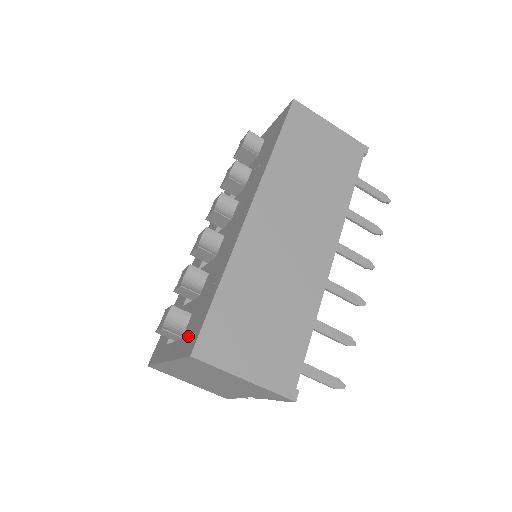
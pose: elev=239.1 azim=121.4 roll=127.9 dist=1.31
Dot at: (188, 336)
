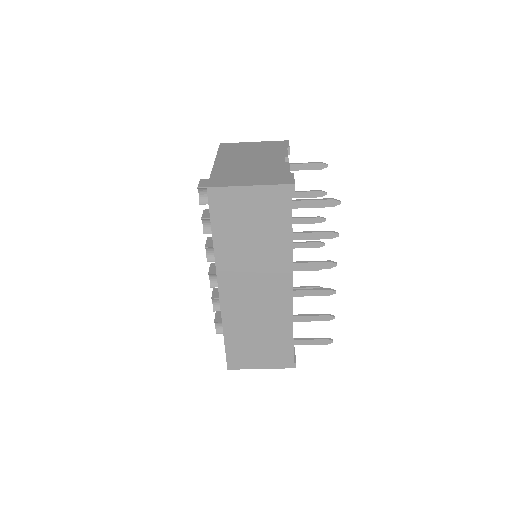
Dot at: occluded
